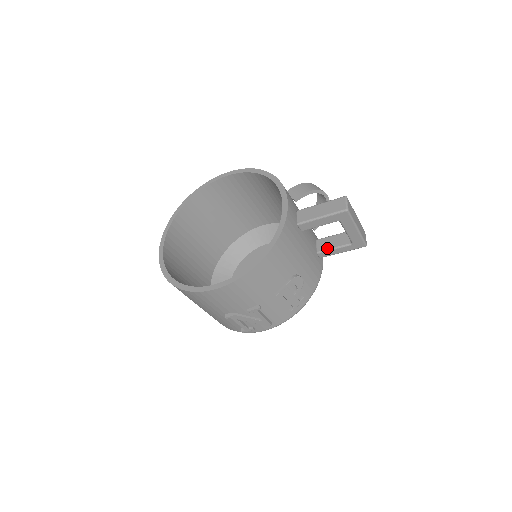
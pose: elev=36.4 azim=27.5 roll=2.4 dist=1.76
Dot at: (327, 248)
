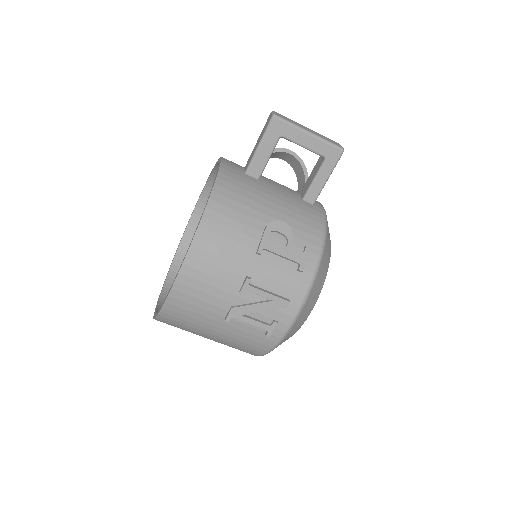
Dot at: (308, 186)
